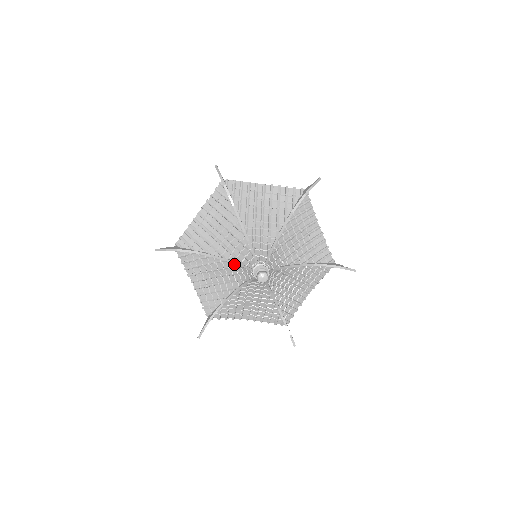
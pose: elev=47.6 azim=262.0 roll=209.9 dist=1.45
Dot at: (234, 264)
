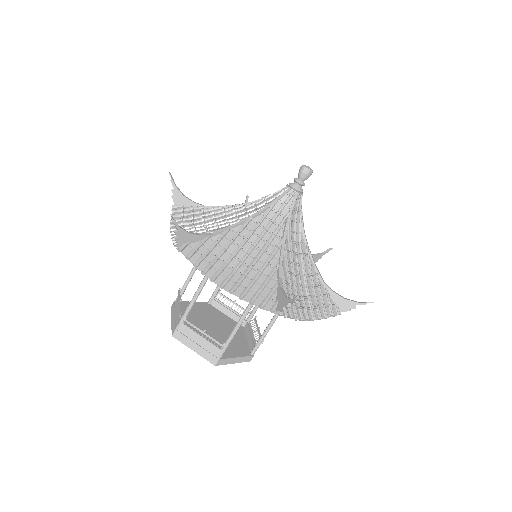
Dot at: (253, 203)
